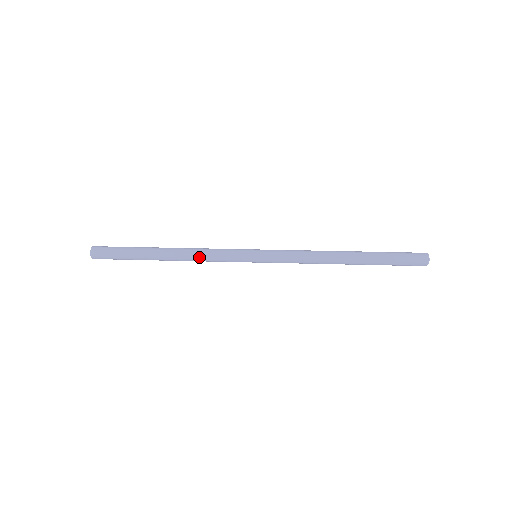
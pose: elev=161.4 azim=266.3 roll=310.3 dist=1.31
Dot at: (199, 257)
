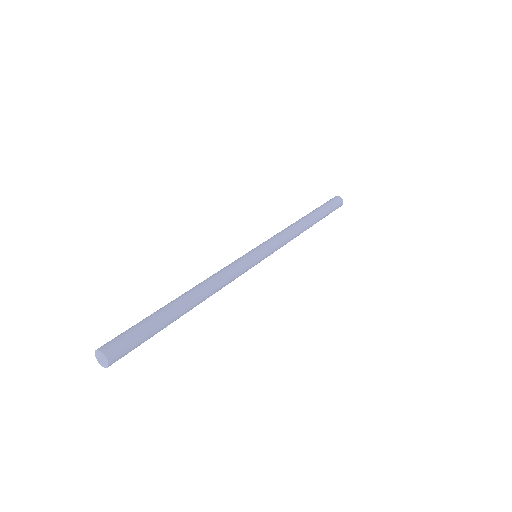
Dot at: occluded
